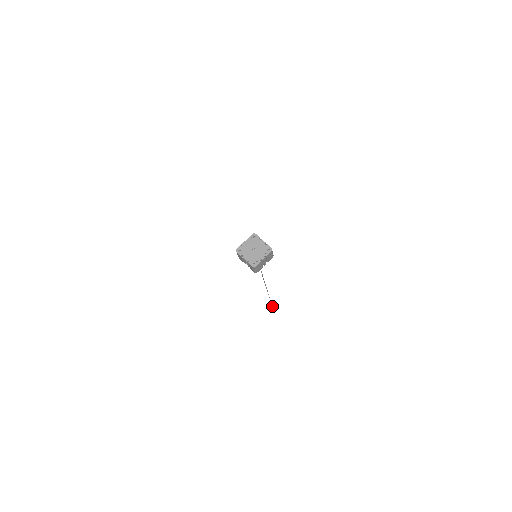
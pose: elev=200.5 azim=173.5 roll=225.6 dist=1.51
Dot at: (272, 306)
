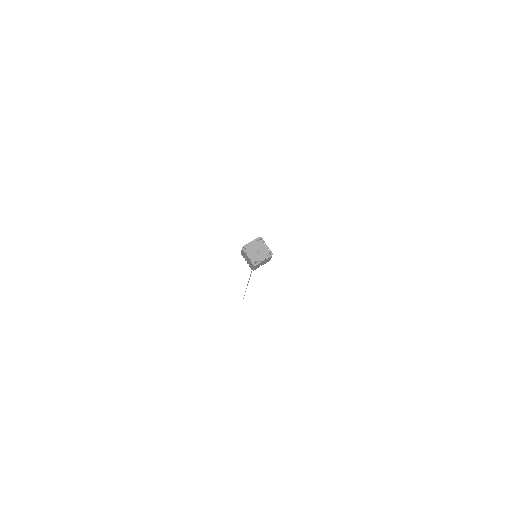
Dot at: occluded
